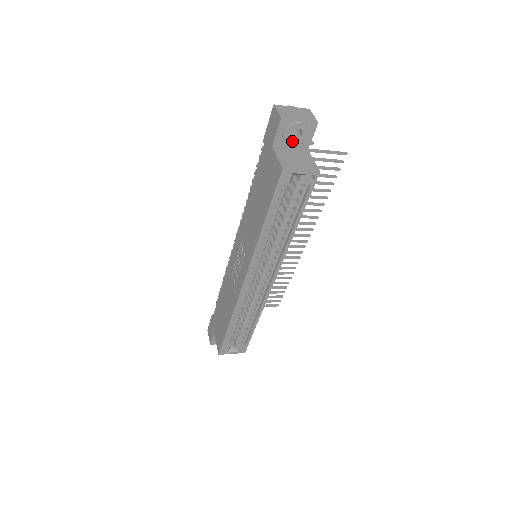
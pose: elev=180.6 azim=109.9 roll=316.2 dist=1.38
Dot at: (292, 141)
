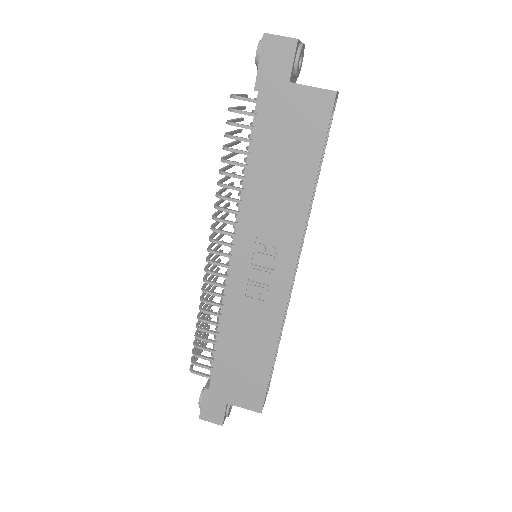
Dot at: (298, 71)
